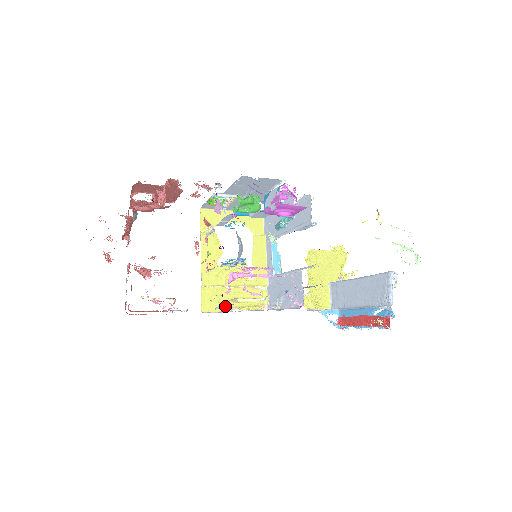
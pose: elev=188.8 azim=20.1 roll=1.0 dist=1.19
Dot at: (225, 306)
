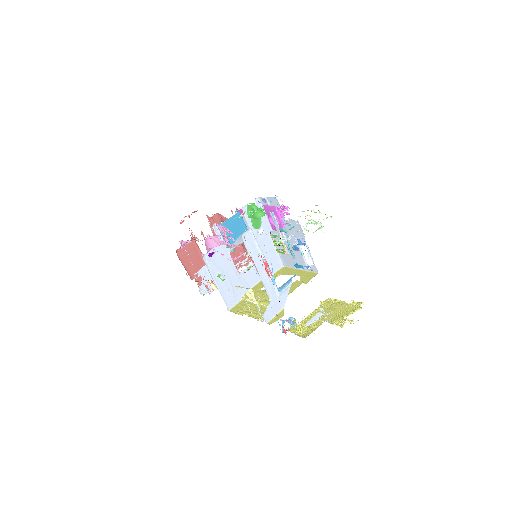
Dot at: (243, 313)
